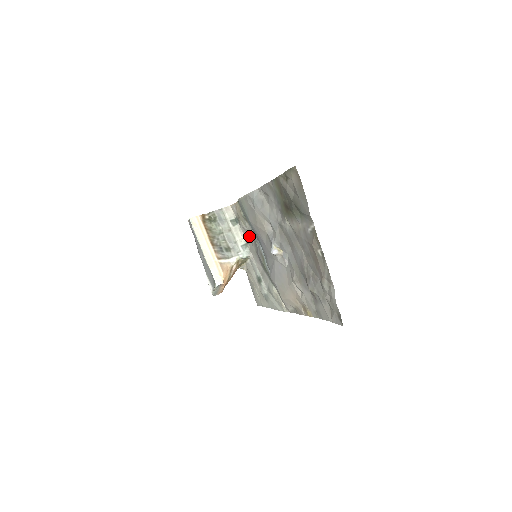
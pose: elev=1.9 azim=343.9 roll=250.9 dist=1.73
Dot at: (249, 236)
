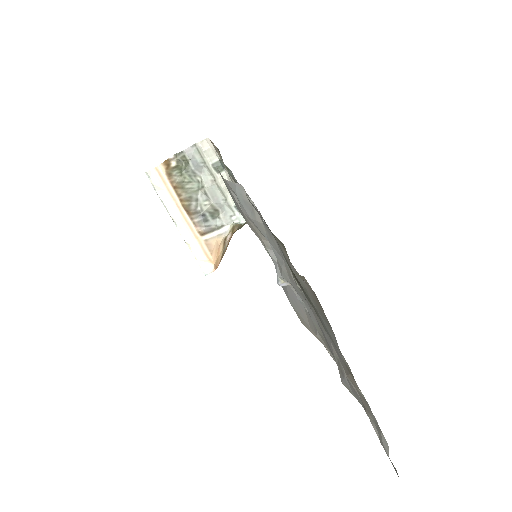
Dot at: occluded
